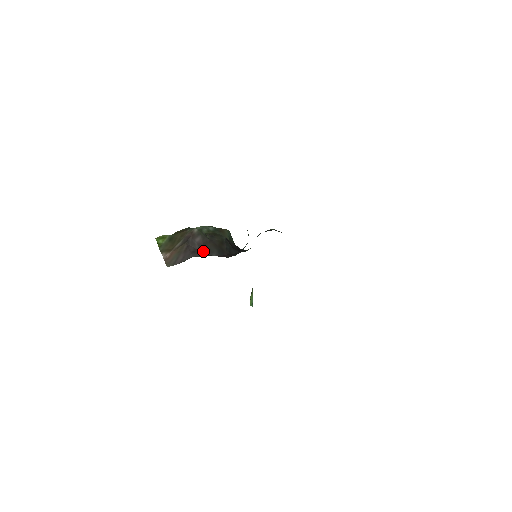
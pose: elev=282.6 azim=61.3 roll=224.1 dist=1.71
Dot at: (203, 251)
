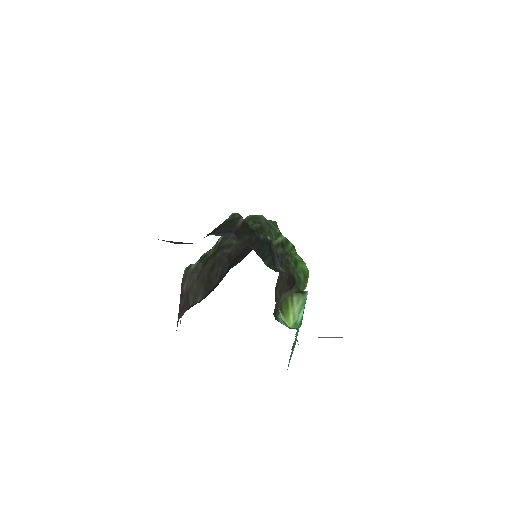
Dot at: (188, 302)
